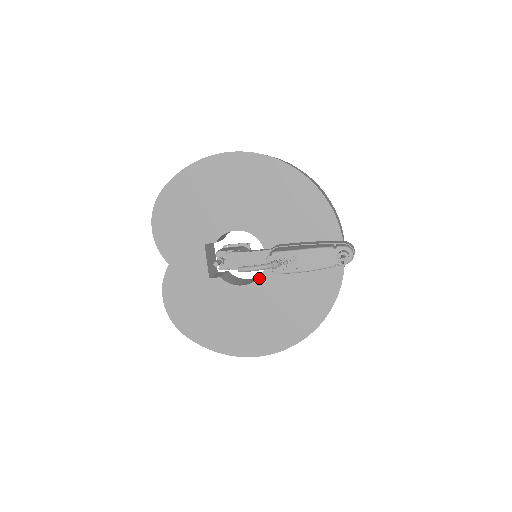
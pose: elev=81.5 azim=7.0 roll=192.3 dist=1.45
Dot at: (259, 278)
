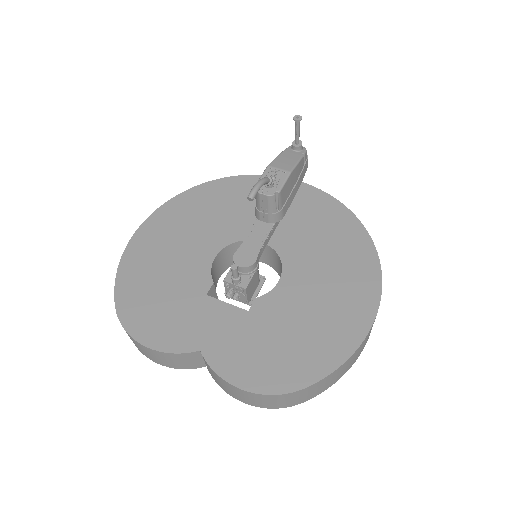
Dot at: (281, 259)
